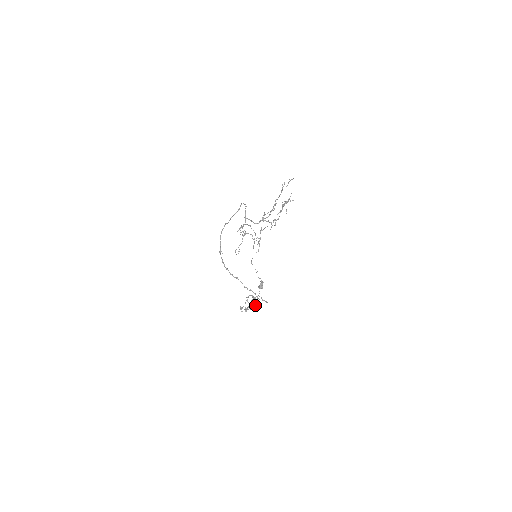
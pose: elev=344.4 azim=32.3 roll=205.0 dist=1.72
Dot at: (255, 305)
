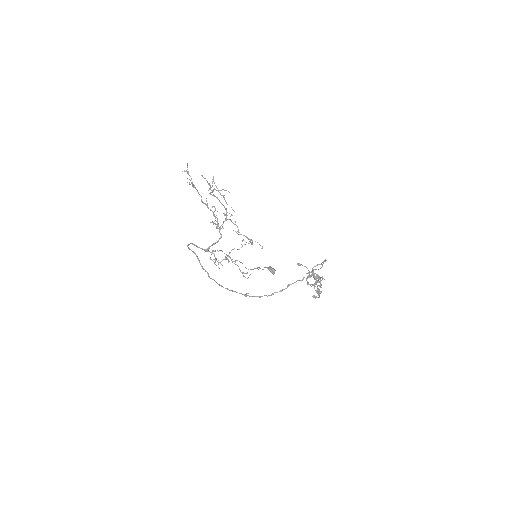
Dot at: occluded
